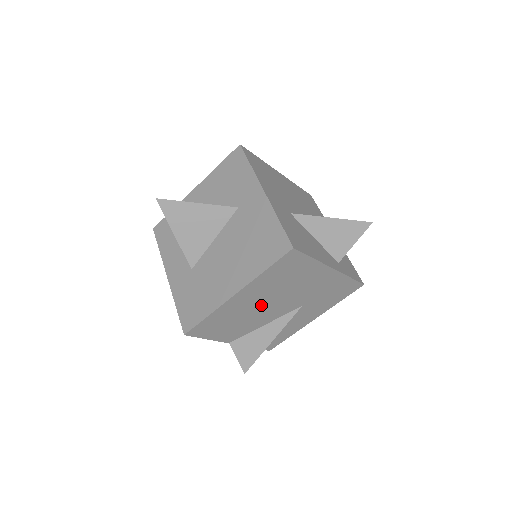
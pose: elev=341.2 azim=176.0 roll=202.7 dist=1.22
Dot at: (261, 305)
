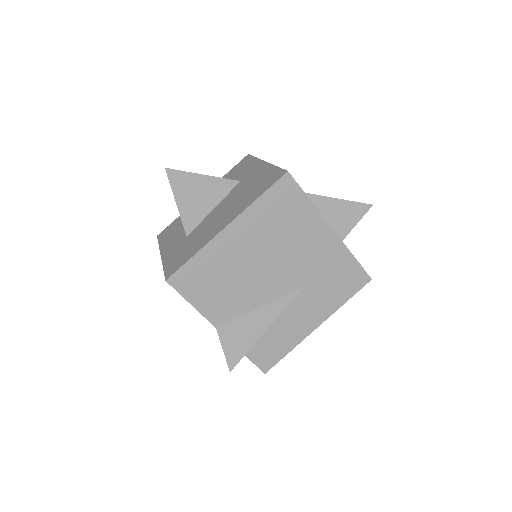
Dot at: (255, 263)
